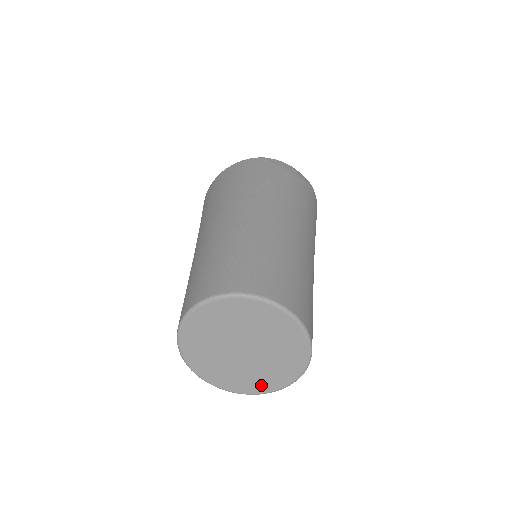
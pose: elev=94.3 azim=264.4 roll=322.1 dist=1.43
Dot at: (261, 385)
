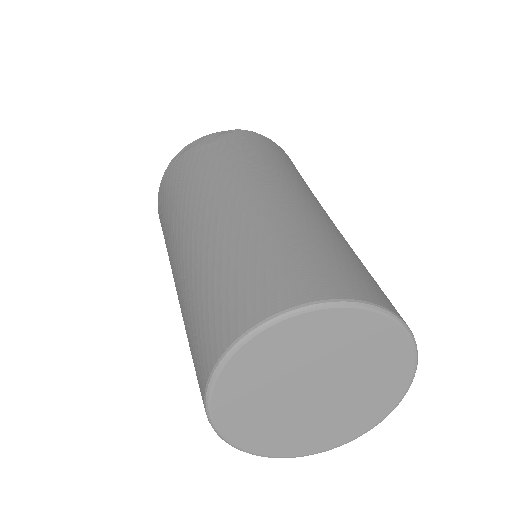
Dot at: (385, 398)
